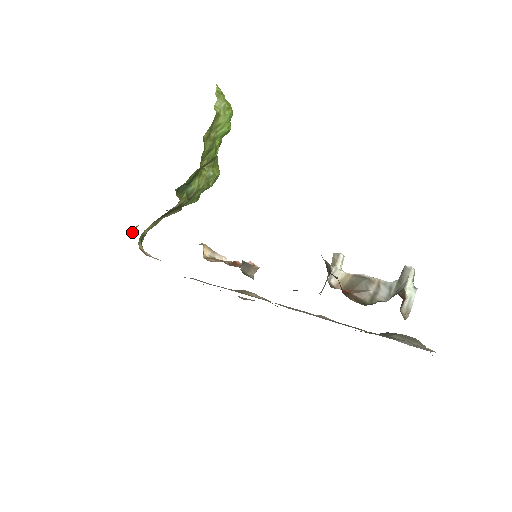
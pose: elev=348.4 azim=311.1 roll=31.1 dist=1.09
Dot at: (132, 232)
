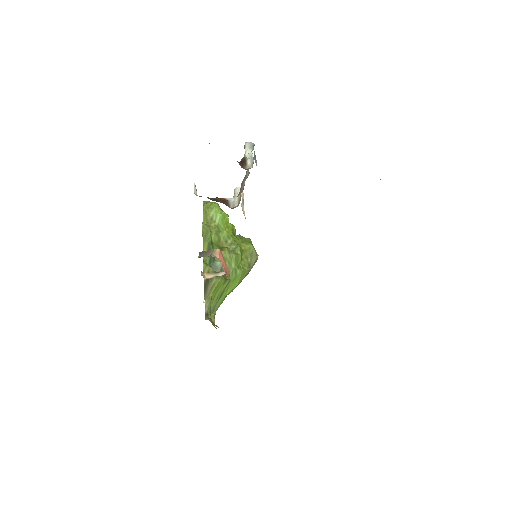
Dot at: occluded
